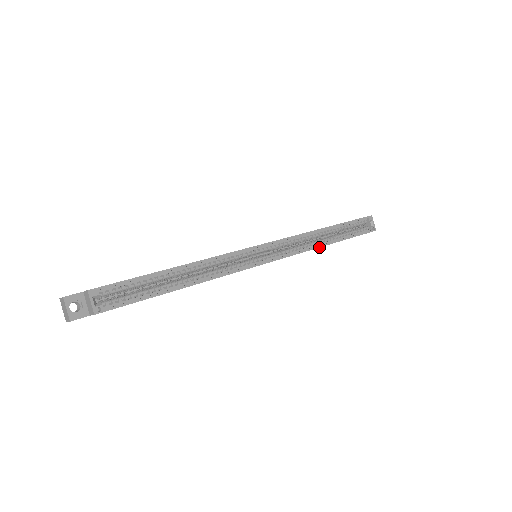
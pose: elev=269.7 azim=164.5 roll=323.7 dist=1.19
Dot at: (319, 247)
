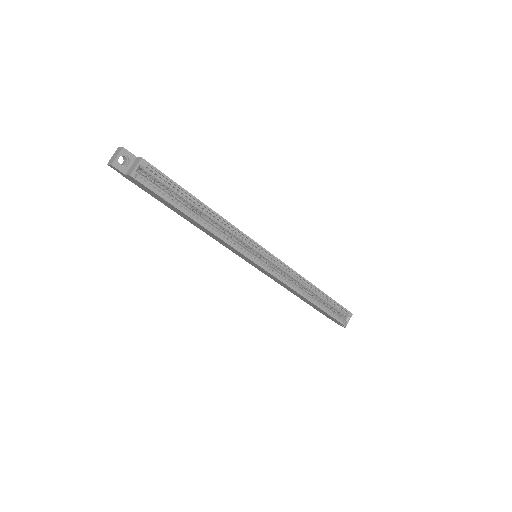
Dot at: (300, 294)
